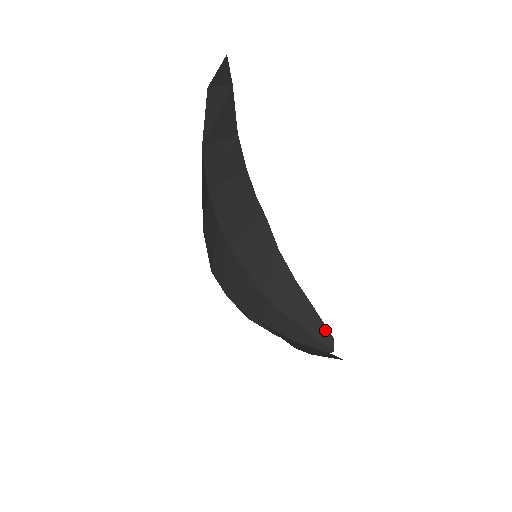
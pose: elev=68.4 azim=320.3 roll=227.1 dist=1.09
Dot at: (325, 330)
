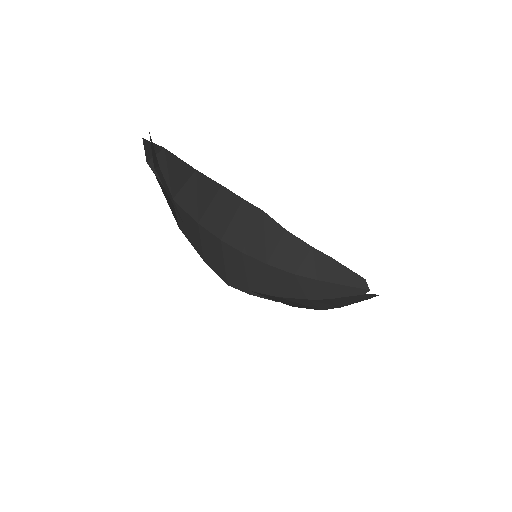
Dot at: (355, 276)
